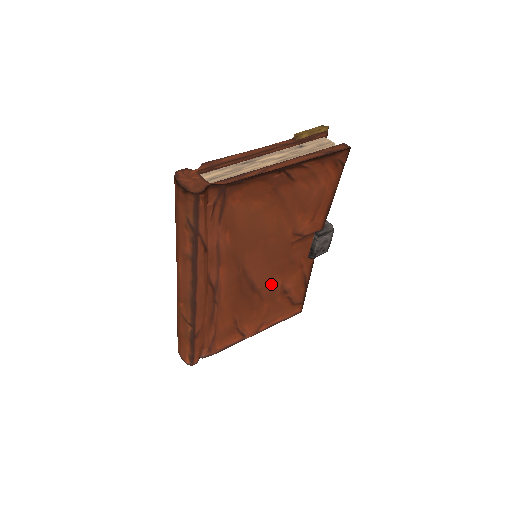
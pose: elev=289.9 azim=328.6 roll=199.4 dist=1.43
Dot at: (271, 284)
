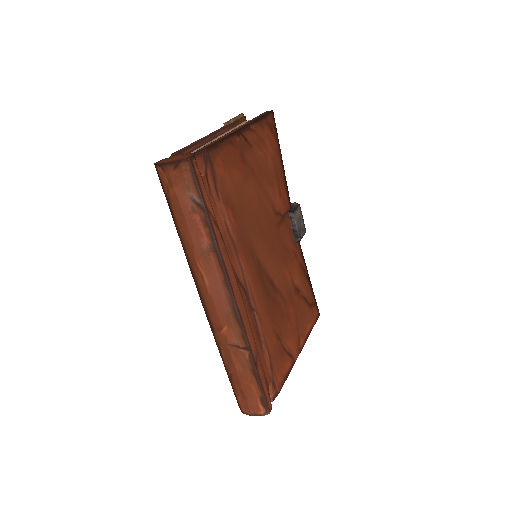
Dot at: (284, 280)
